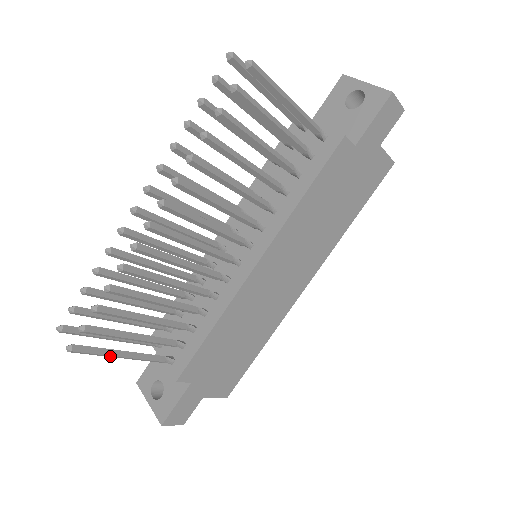
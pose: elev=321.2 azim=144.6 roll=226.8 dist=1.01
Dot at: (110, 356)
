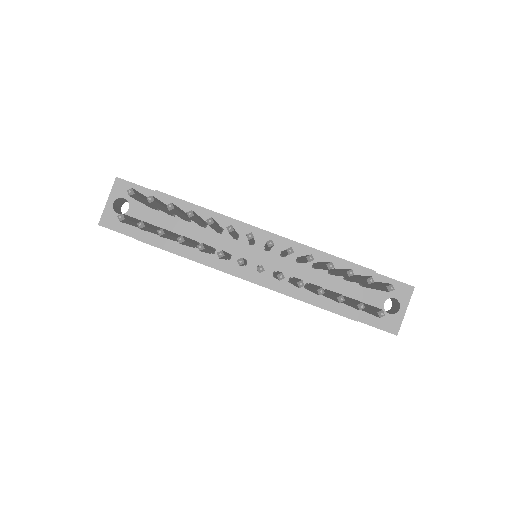
Dot at: occluded
